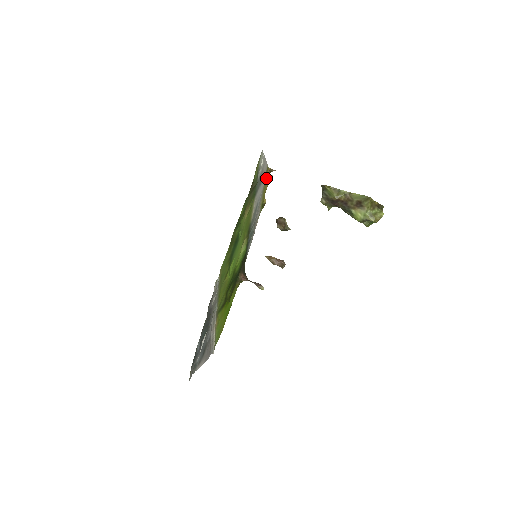
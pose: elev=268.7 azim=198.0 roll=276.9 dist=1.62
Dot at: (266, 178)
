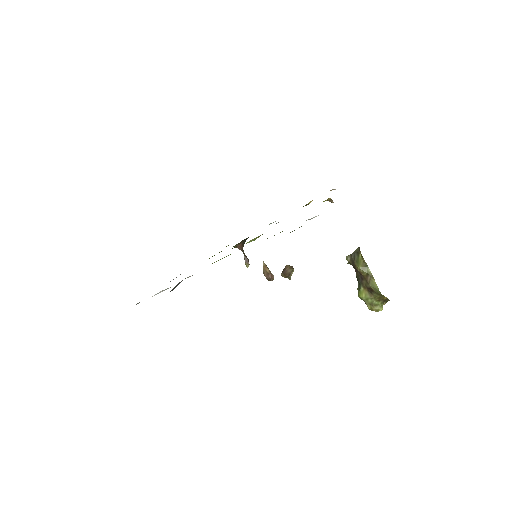
Dot at: occluded
